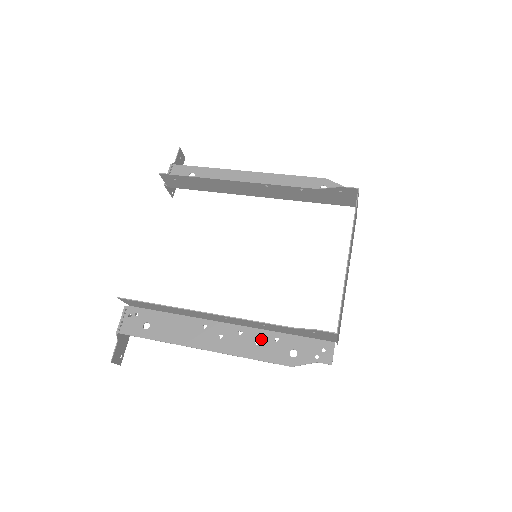
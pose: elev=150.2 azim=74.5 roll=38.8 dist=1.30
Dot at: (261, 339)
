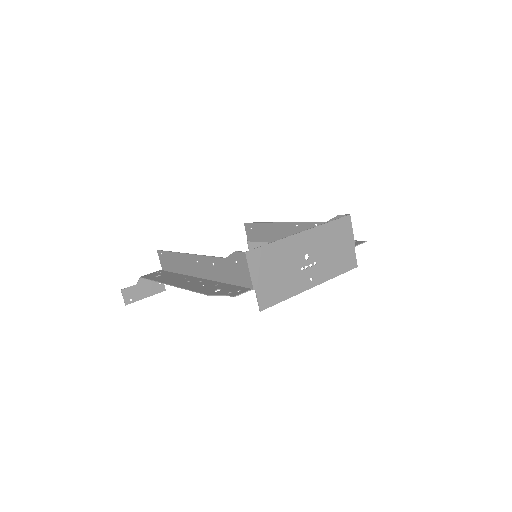
Dot at: (208, 284)
